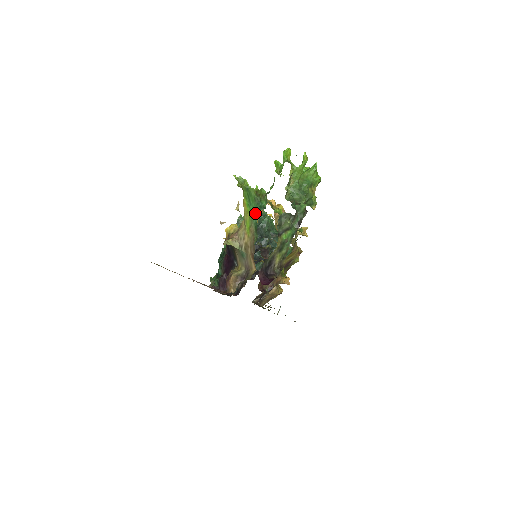
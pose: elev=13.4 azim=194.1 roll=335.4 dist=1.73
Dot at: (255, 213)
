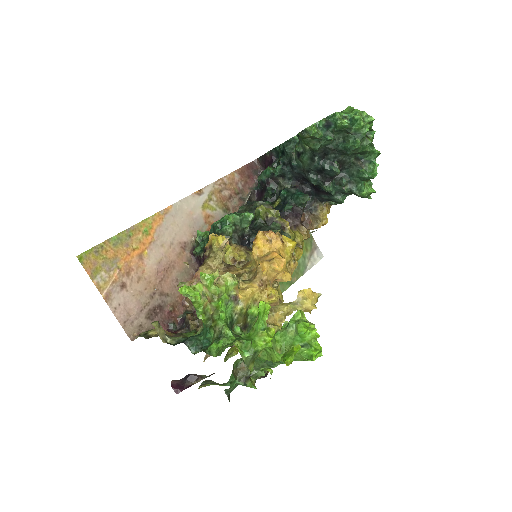
Dot at: (203, 324)
